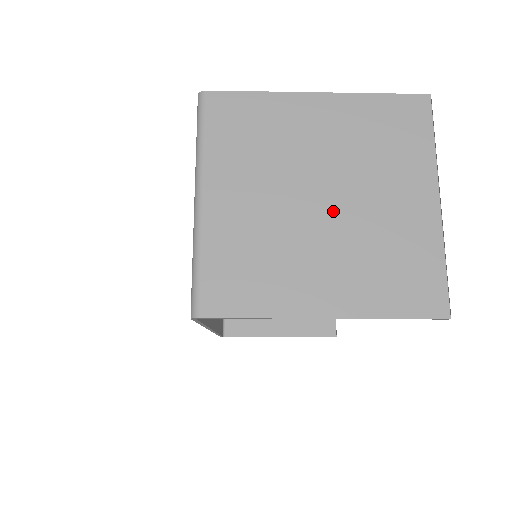
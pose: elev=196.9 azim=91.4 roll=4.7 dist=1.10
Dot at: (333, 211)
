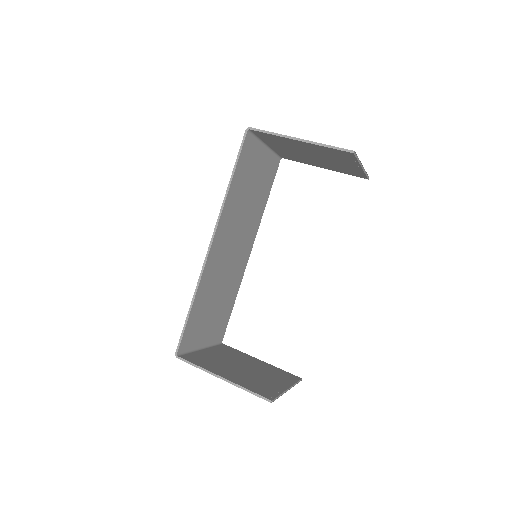
Dot at: occluded
